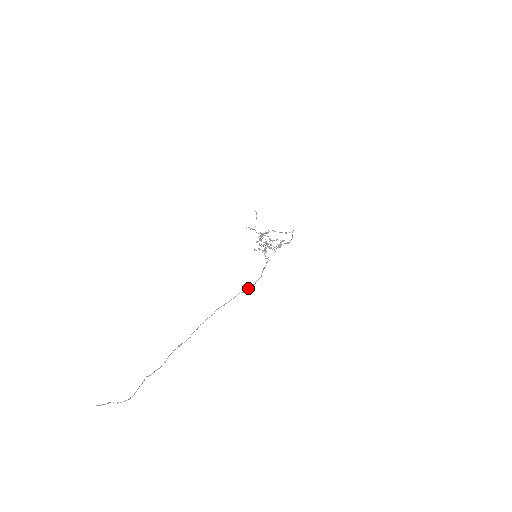
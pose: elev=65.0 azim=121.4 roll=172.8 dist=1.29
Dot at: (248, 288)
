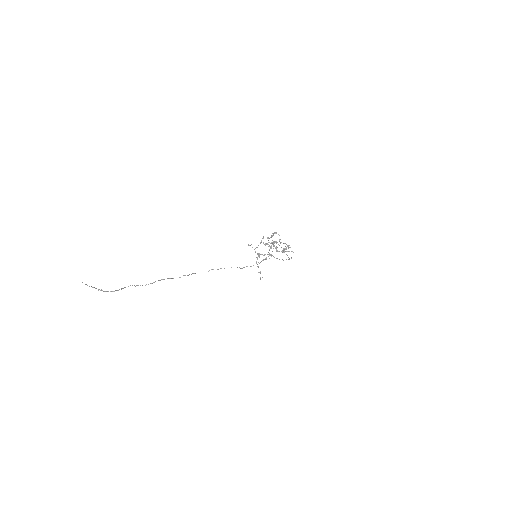
Dot at: (244, 267)
